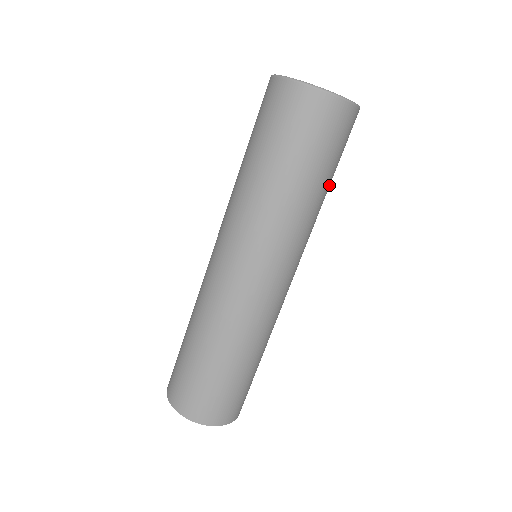
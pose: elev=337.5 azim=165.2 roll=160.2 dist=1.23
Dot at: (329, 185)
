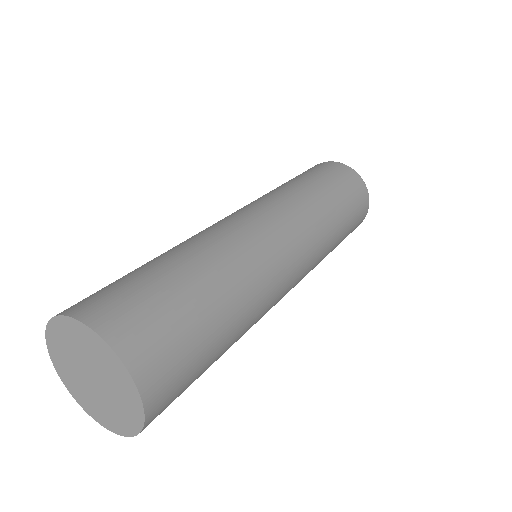
Dot at: occluded
